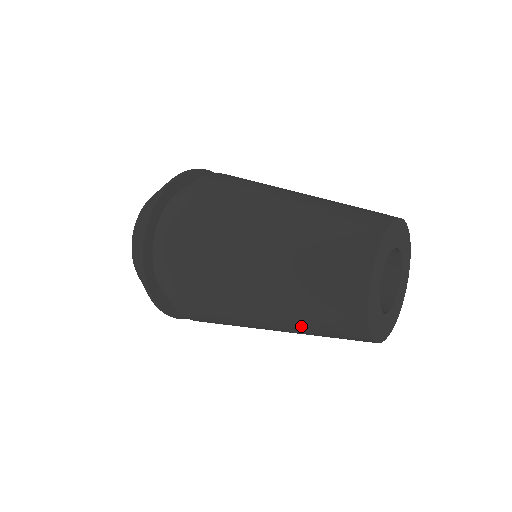
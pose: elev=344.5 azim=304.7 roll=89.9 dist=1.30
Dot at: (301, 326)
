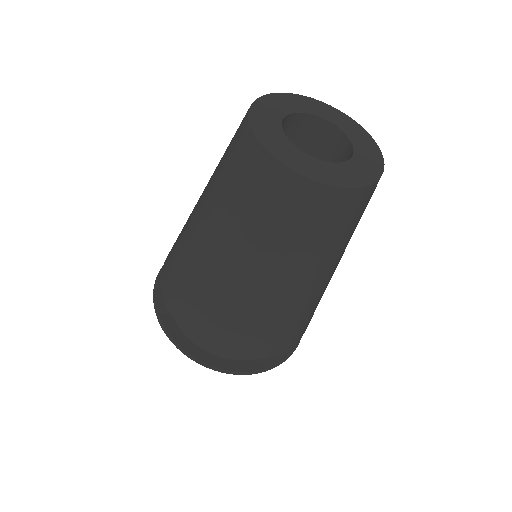
Dot at: (215, 174)
